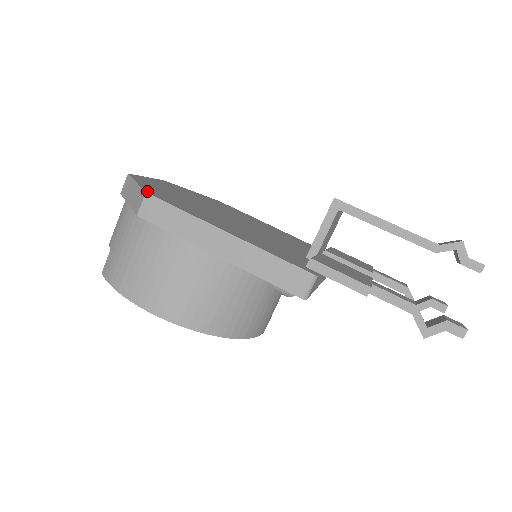
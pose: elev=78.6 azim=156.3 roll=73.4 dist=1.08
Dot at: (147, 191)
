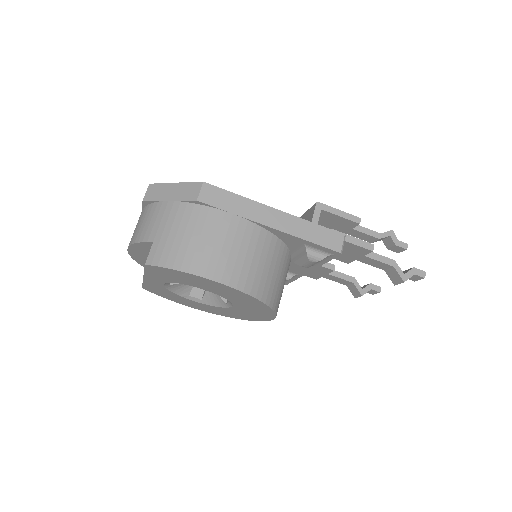
Dot at: (199, 183)
